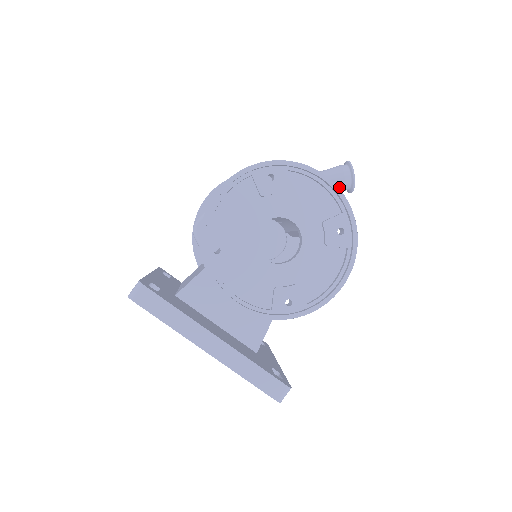
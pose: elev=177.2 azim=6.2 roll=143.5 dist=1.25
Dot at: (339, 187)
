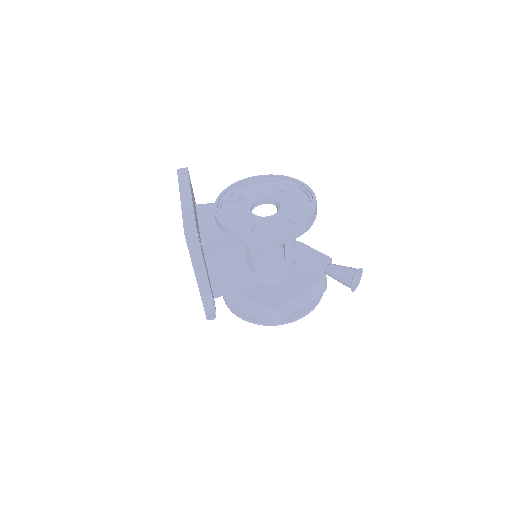
Dot at: (344, 276)
